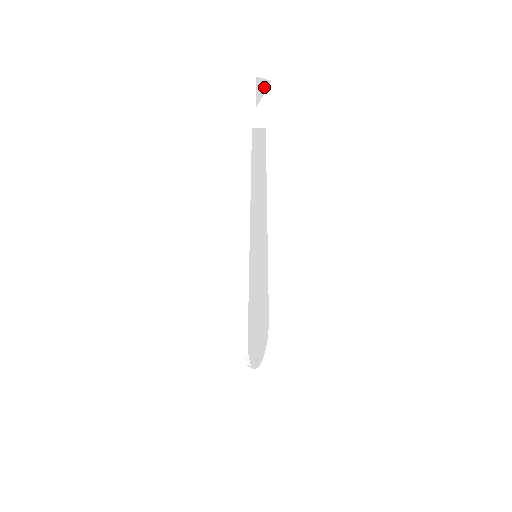
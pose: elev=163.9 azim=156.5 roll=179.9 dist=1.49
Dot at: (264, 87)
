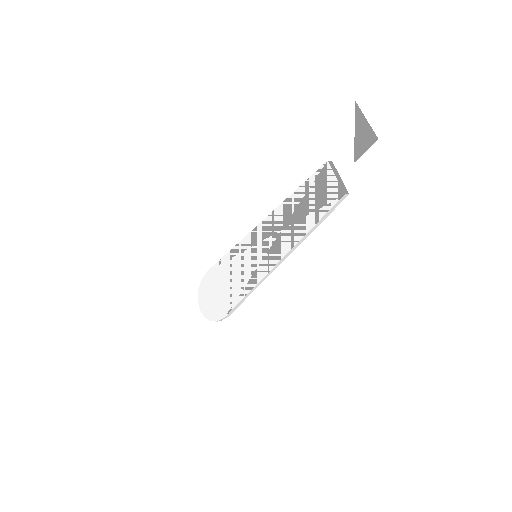
Dot at: (359, 125)
